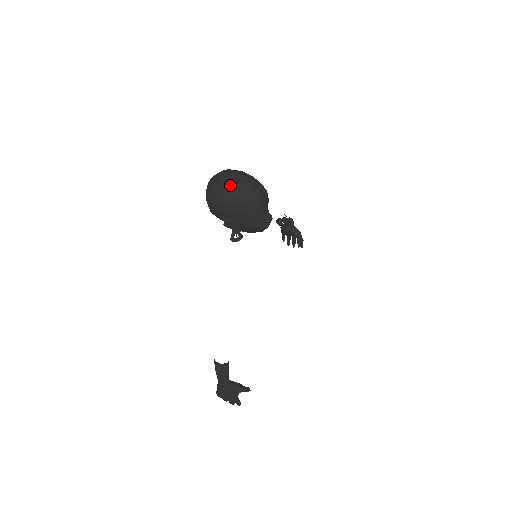
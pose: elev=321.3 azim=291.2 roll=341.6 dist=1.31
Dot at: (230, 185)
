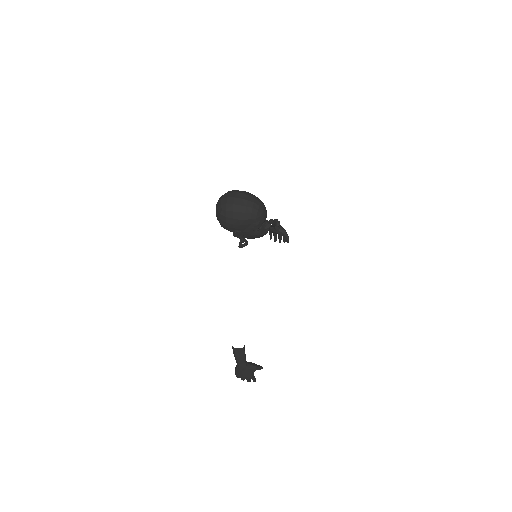
Dot at: (237, 204)
